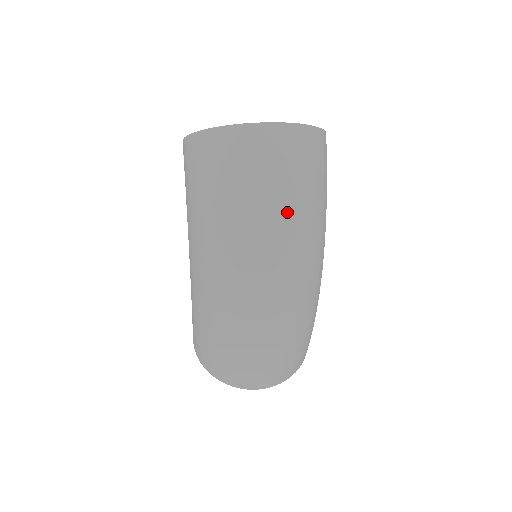
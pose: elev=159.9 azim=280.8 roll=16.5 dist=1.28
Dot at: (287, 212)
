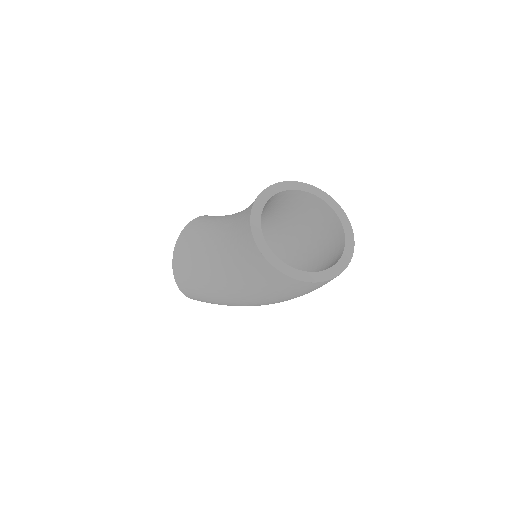
Dot at: occluded
